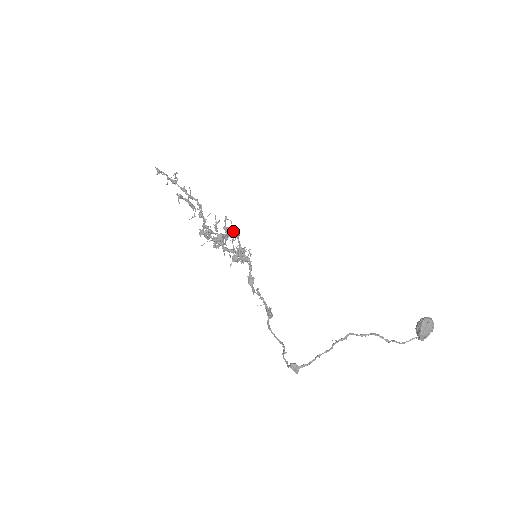
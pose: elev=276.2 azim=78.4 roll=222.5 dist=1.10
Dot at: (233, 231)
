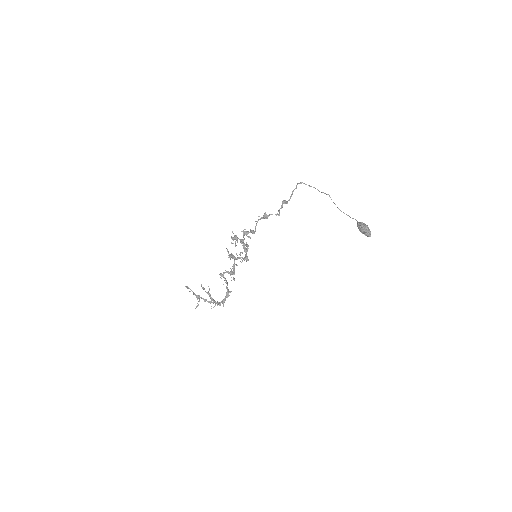
Dot at: (237, 237)
